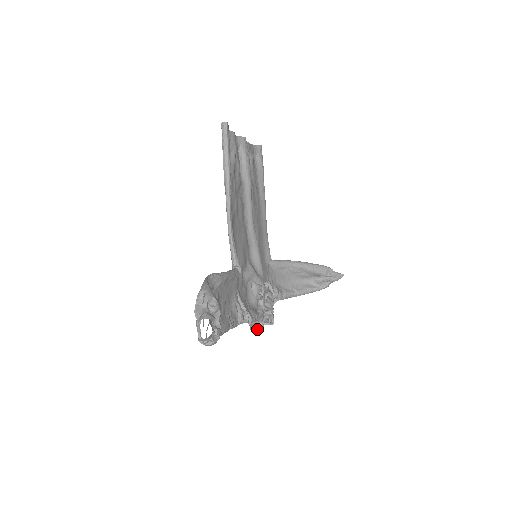
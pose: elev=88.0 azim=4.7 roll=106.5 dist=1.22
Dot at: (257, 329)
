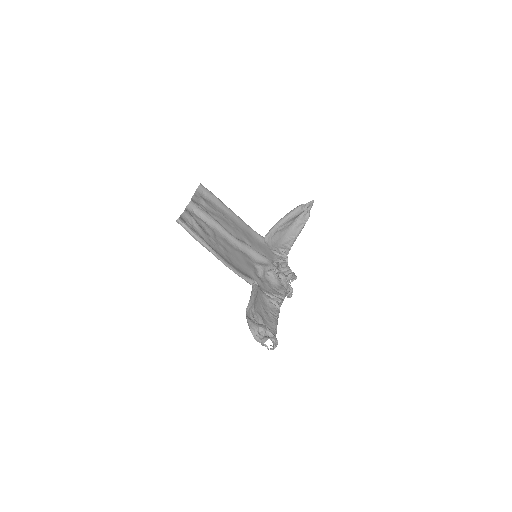
Dot at: (291, 294)
